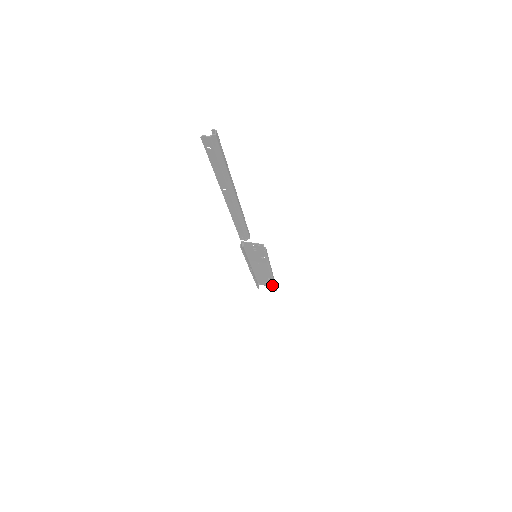
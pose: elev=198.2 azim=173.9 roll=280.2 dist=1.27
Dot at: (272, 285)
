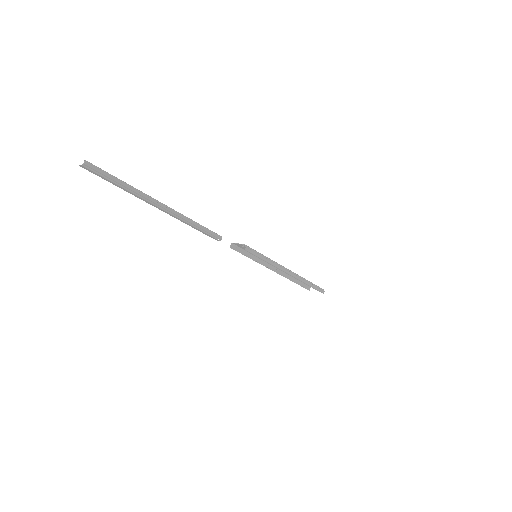
Dot at: (318, 287)
